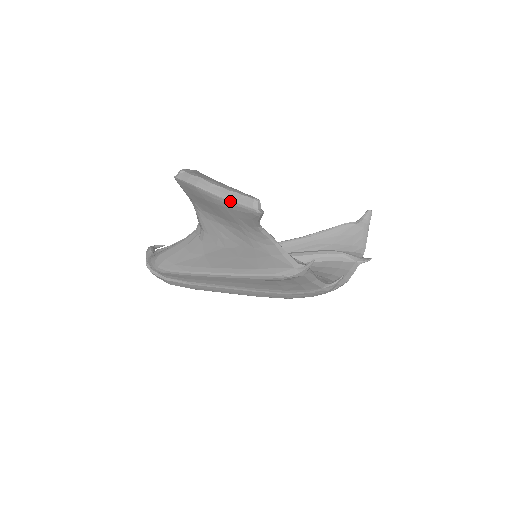
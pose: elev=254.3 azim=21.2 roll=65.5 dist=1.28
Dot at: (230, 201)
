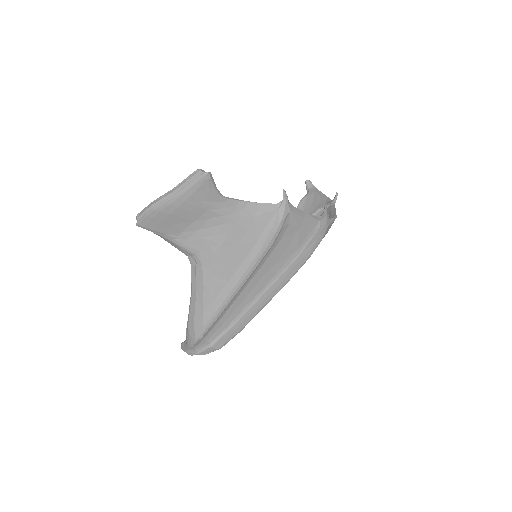
Dot at: (183, 190)
